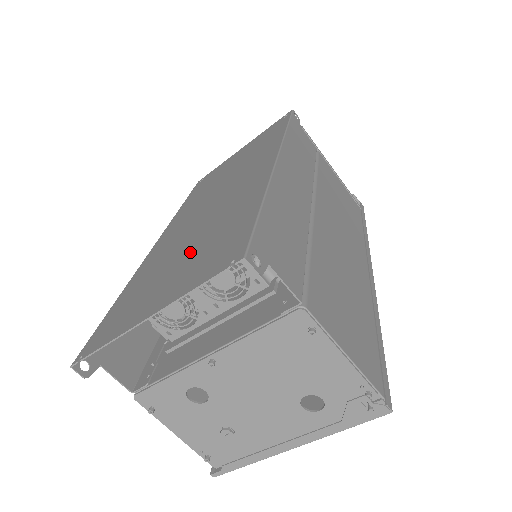
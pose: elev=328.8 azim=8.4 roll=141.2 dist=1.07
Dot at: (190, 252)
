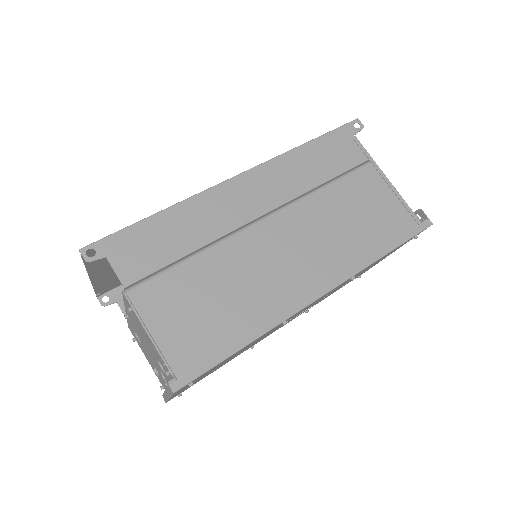
Dot at: occluded
